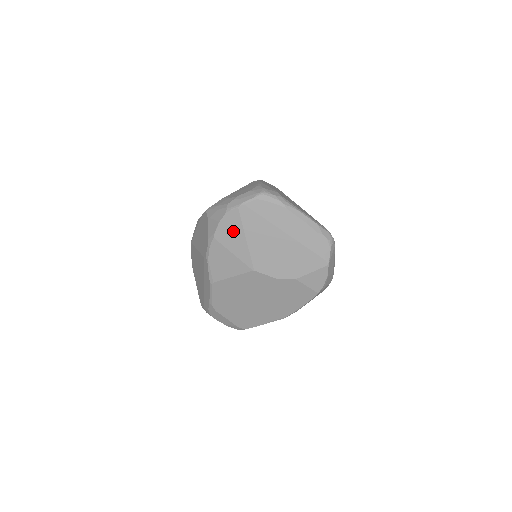
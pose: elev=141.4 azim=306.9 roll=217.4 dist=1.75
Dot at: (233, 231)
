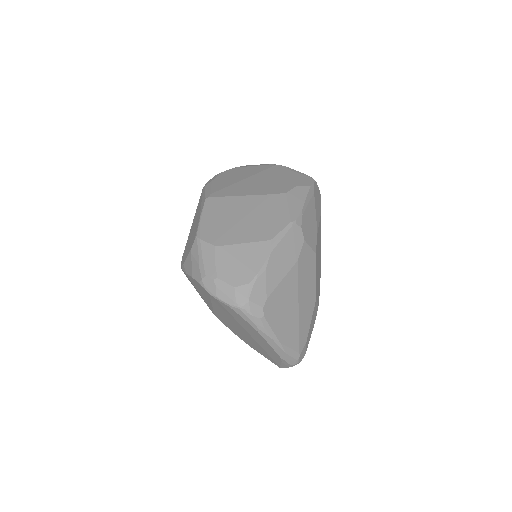
Dot at: (202, 292)
